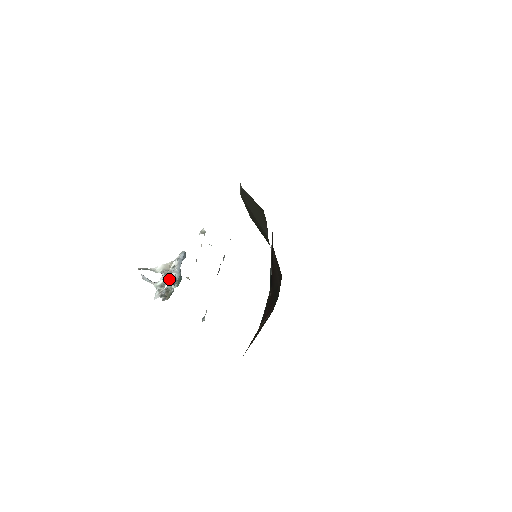
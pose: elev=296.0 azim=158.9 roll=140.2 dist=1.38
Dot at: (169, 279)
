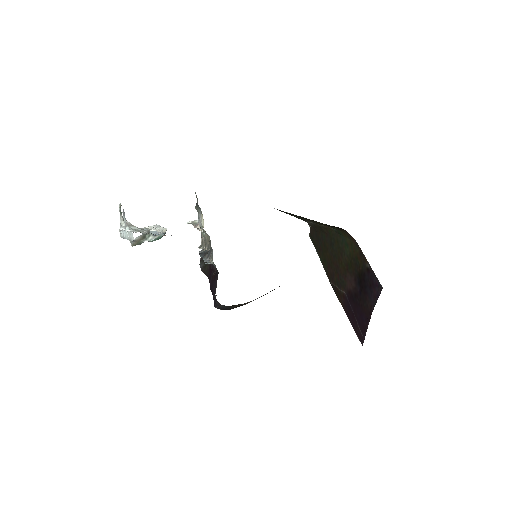
Dot at: occluded
